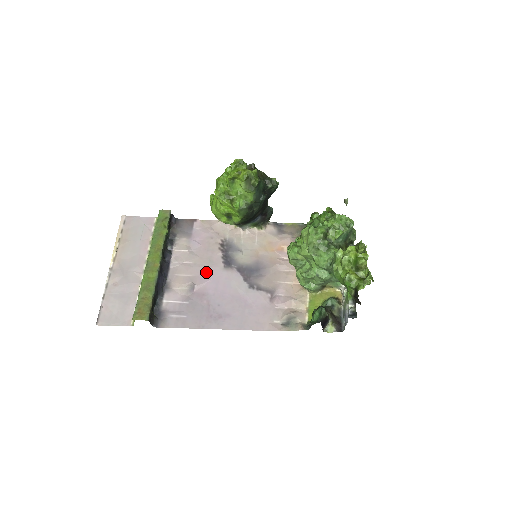
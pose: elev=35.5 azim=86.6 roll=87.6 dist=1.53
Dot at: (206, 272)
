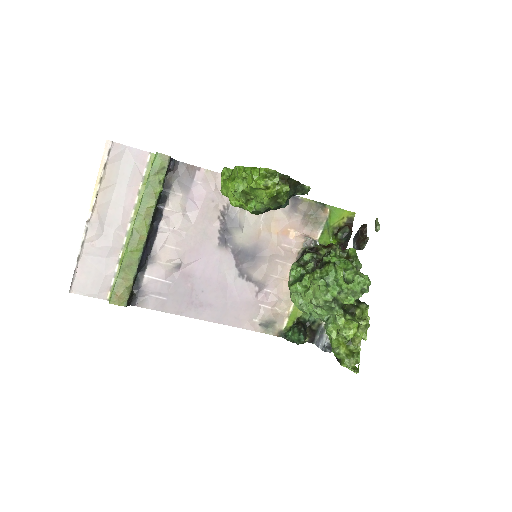
Dot at: (197, 248)
